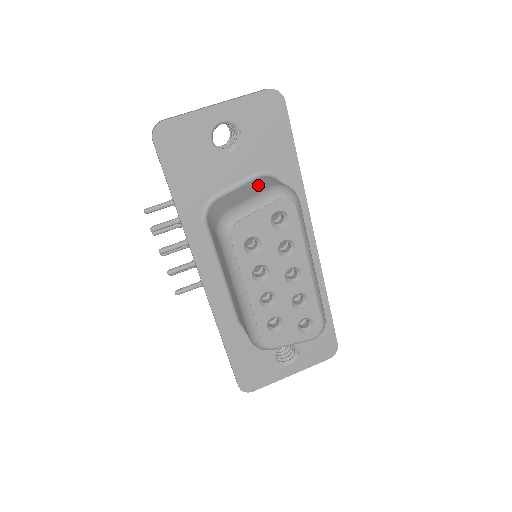
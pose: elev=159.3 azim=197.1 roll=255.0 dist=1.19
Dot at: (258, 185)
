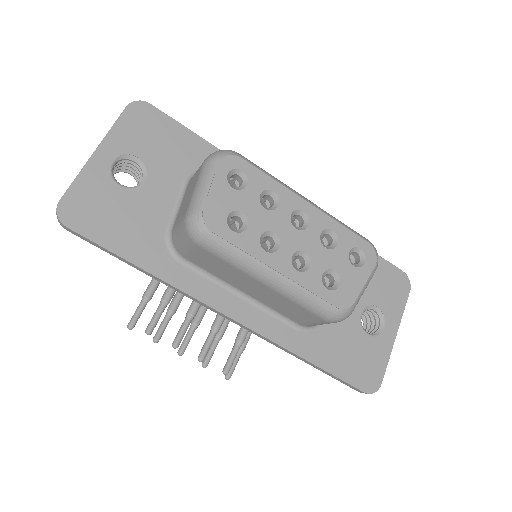
Dot at: (193, 179)
